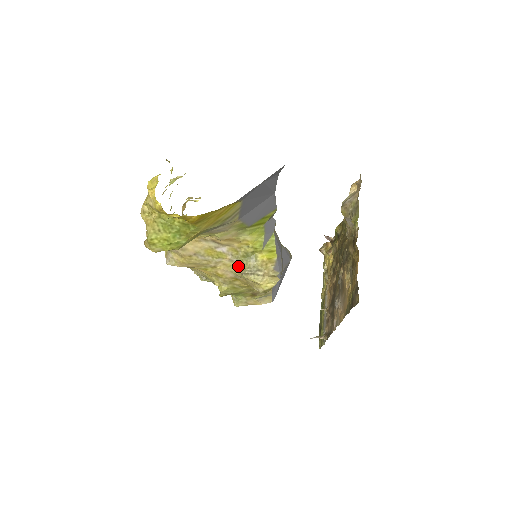
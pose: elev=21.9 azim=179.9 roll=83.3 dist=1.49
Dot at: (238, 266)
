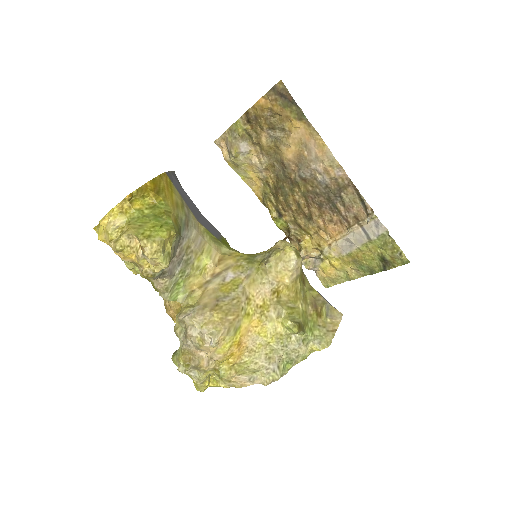
Dot at: (257, 271)
